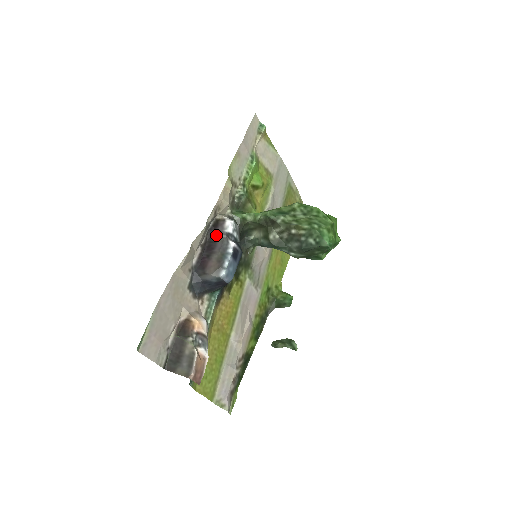
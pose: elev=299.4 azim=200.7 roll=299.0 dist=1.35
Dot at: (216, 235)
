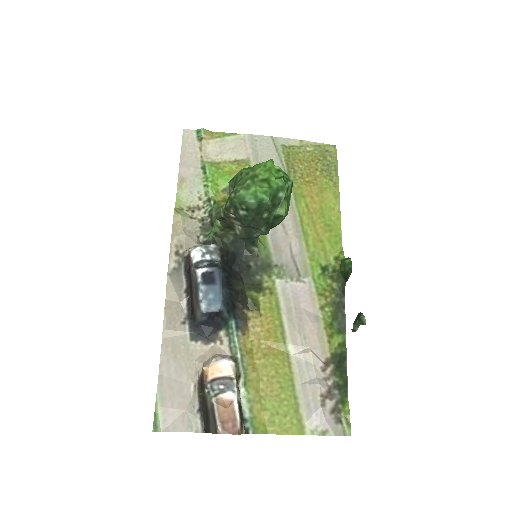
Dot at: (190, 272)
